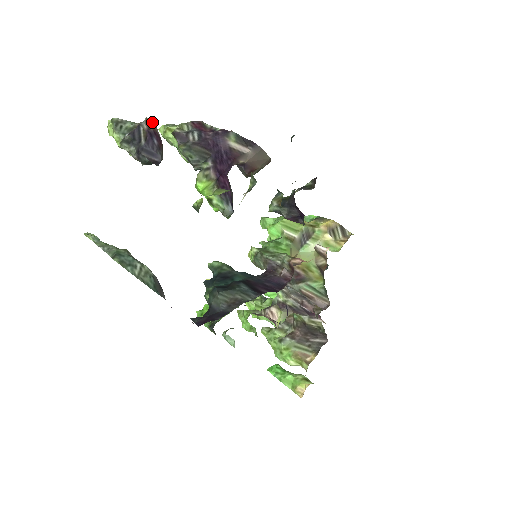
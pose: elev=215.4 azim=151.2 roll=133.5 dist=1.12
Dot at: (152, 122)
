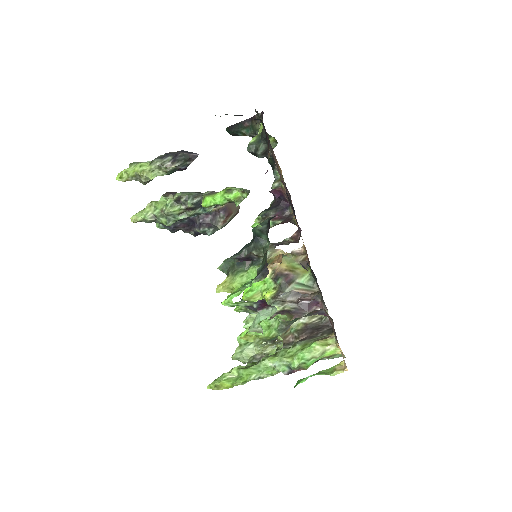
Dot at: occluded
